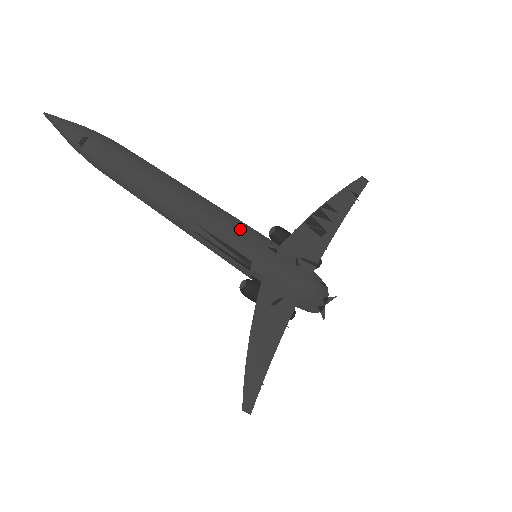
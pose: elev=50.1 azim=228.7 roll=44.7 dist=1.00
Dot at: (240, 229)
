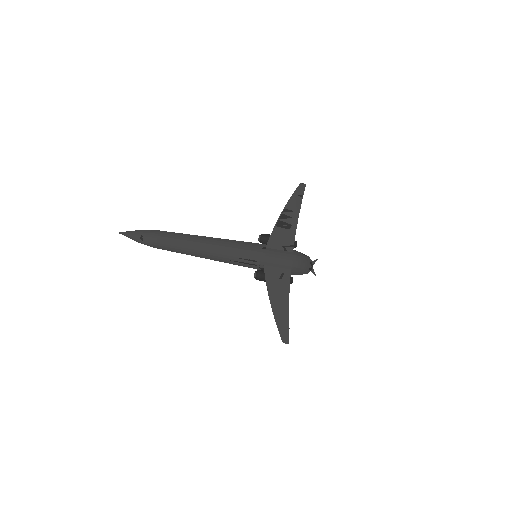
Dot at: (239, 246)
